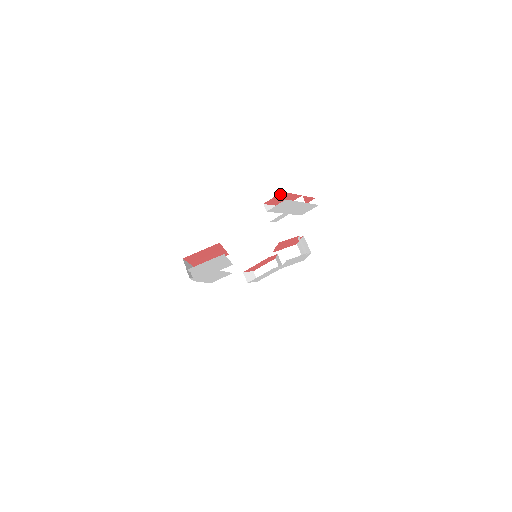
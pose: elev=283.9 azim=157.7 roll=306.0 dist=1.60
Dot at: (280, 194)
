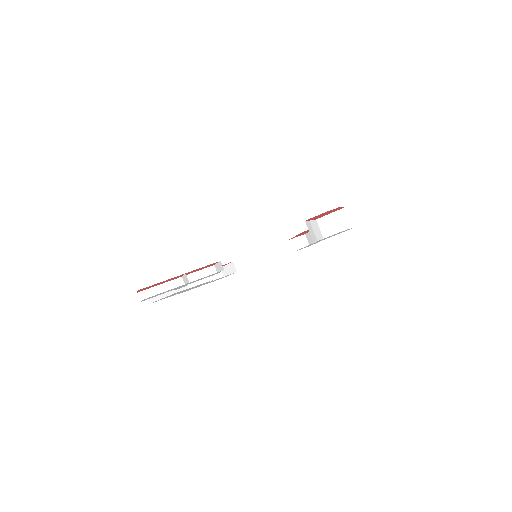
Dot at: occluded
